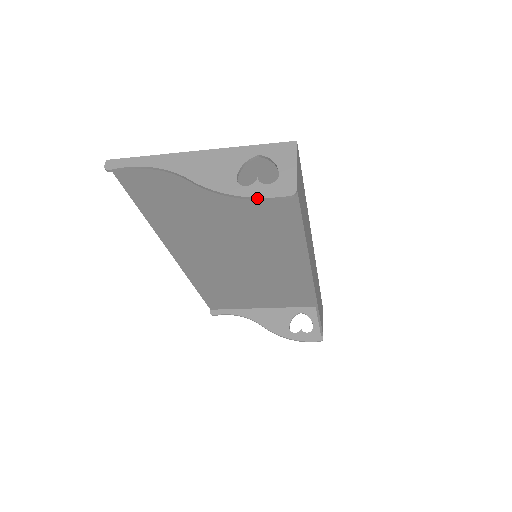
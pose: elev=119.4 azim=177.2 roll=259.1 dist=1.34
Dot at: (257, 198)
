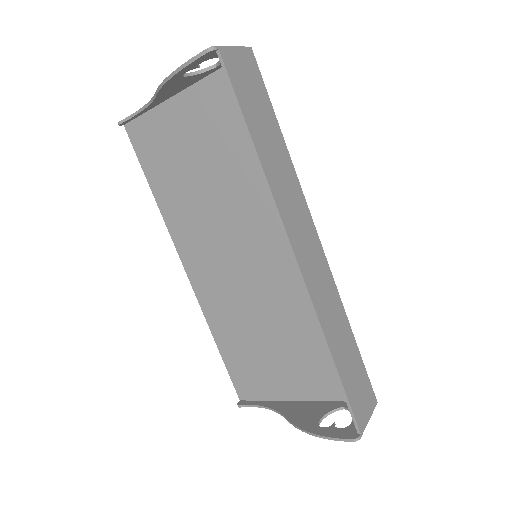
Dot at: (183, 65)
